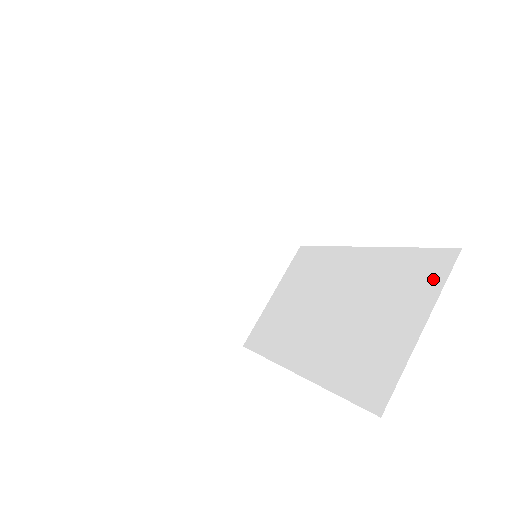
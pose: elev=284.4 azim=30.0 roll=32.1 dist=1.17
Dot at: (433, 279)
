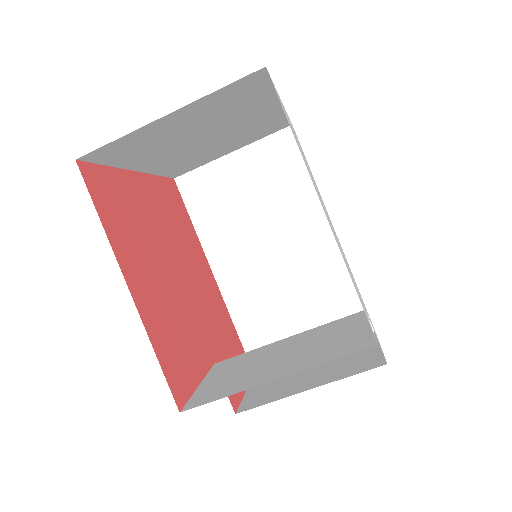
Dot at: occluded
